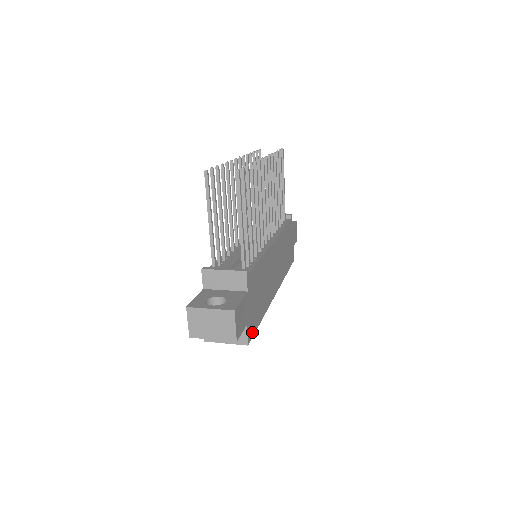
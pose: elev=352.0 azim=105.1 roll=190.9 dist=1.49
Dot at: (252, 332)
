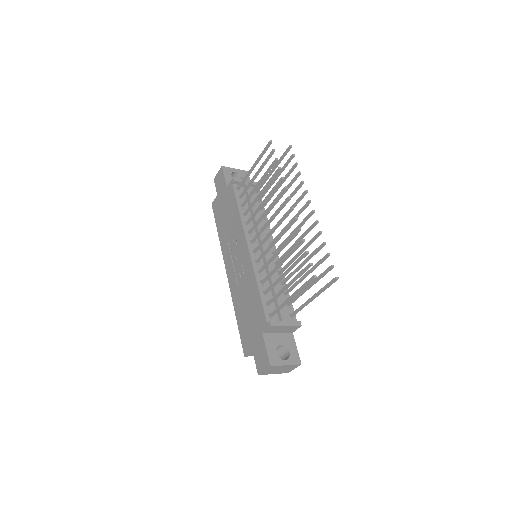
Dot at: occluded
